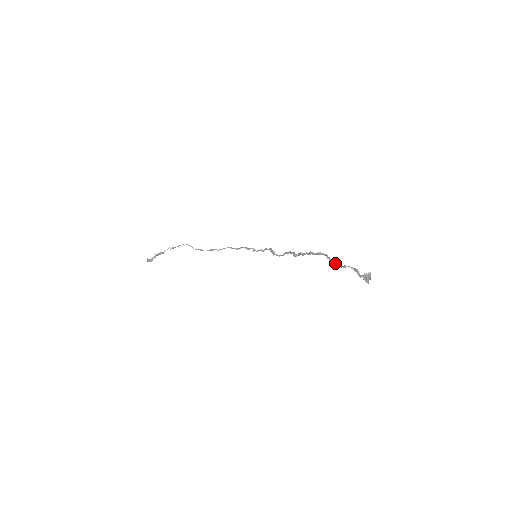
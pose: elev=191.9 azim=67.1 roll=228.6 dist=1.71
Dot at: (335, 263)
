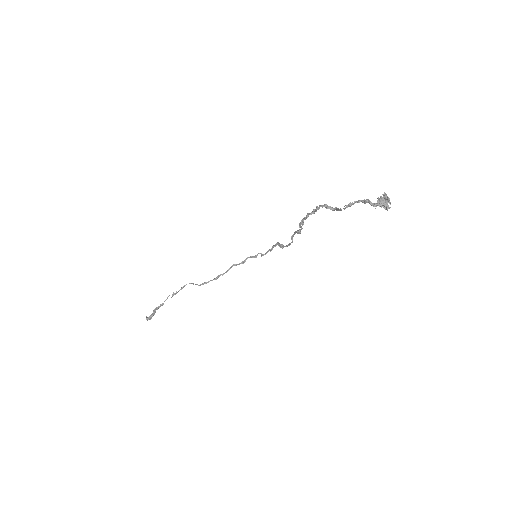
Dot at: (337, 208)
